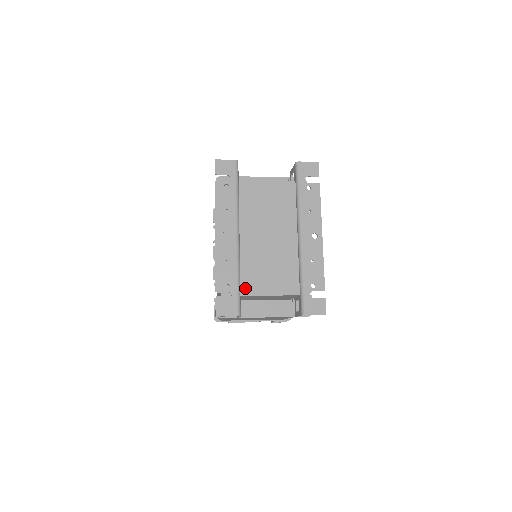
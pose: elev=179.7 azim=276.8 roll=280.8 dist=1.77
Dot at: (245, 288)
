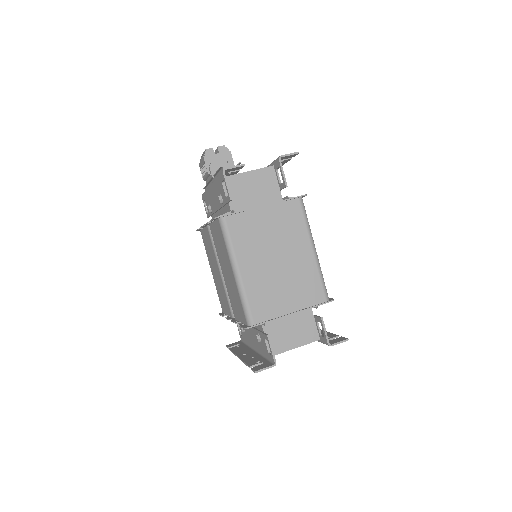
Dot at: occluded
